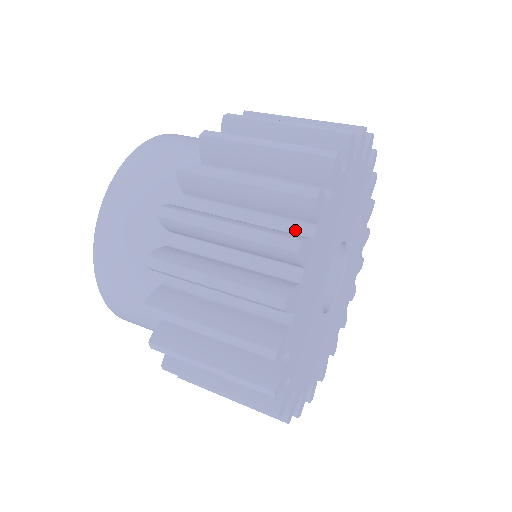
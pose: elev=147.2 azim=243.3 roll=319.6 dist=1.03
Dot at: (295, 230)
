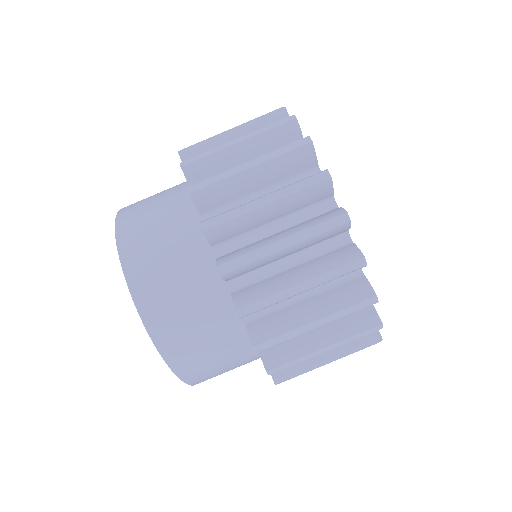
Dot at: occluded
